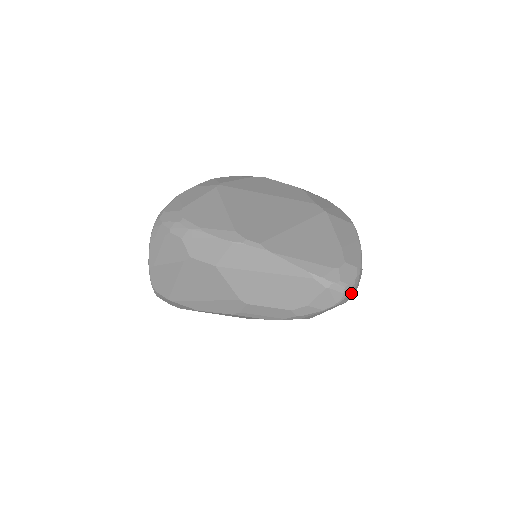
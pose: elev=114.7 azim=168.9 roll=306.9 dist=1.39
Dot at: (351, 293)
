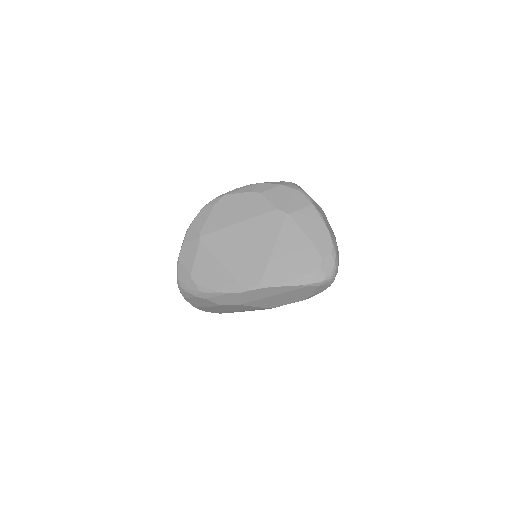
Dot at: (336, 272)
